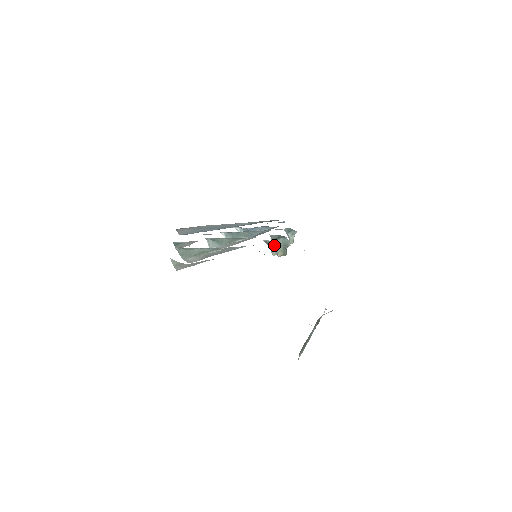
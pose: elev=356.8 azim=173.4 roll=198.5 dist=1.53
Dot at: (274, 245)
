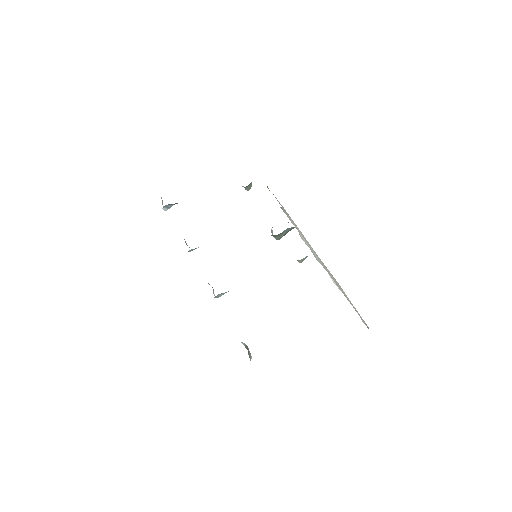
Dot at: (304, 259)
